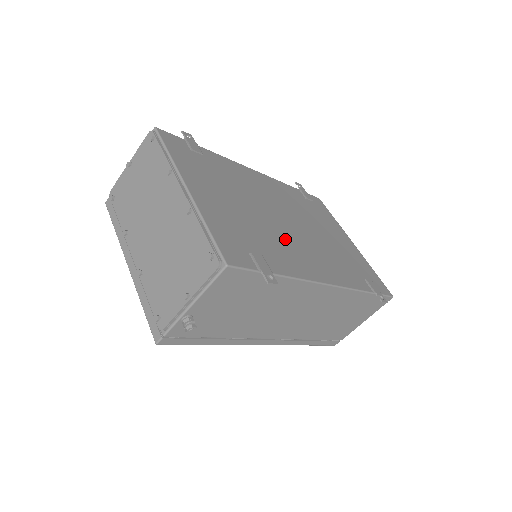
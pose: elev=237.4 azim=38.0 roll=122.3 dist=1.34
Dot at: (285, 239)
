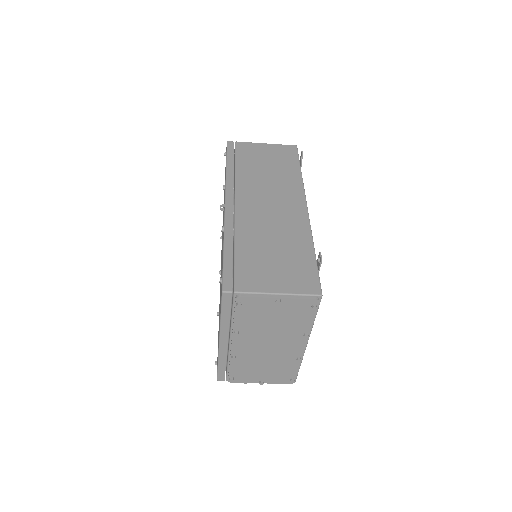
Dot at: occluded
